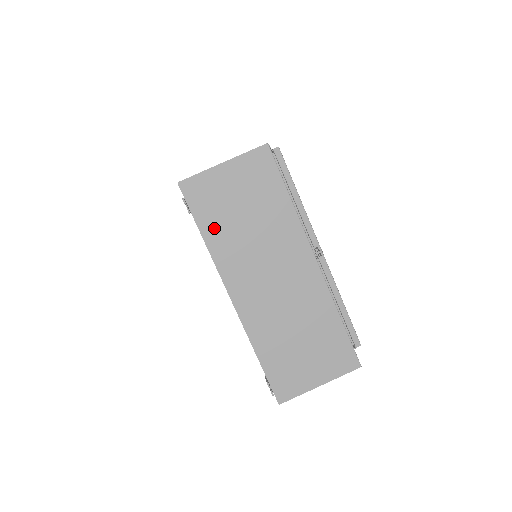
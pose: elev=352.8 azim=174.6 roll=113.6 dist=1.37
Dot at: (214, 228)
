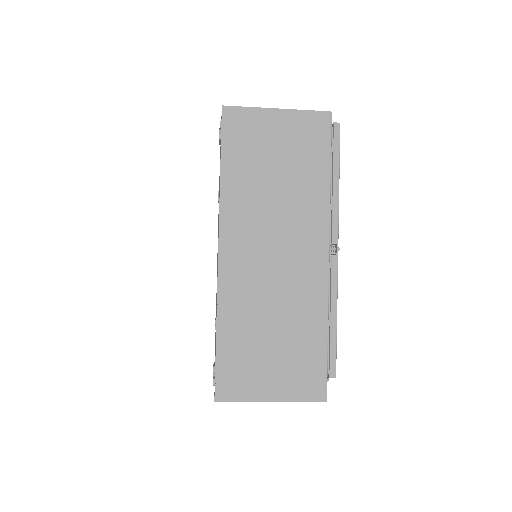
Dot at: (237, 169)
